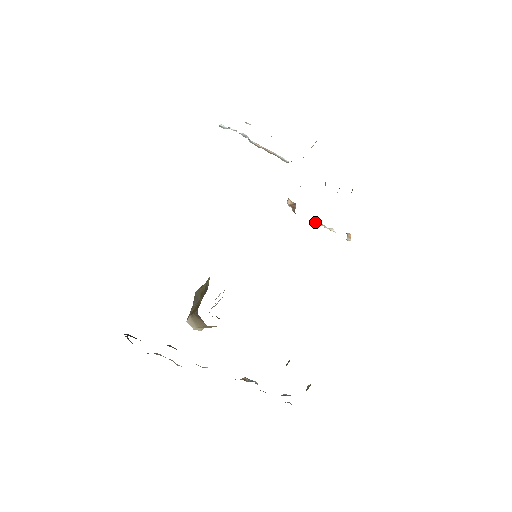
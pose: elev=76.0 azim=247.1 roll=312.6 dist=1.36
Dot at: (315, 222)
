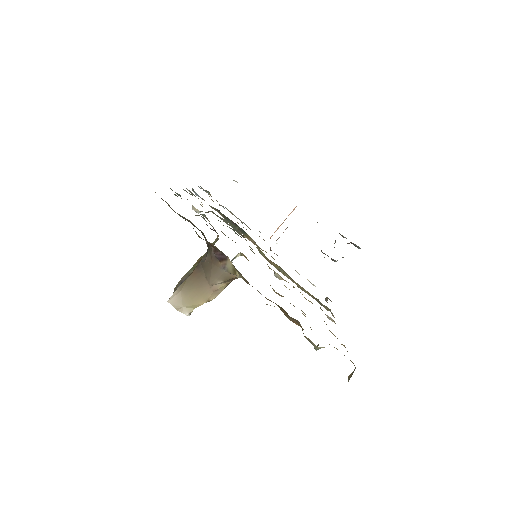
Dot at: (298, 273)
